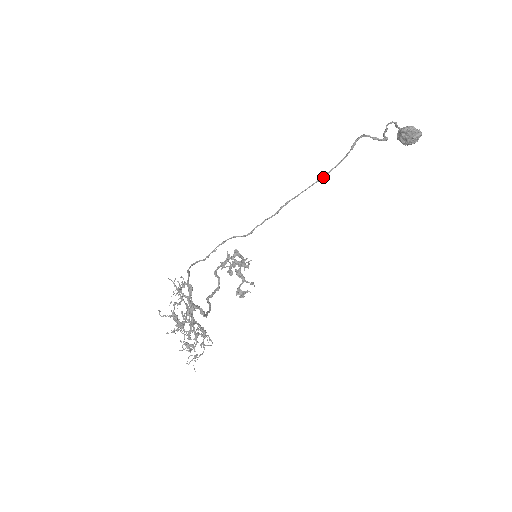
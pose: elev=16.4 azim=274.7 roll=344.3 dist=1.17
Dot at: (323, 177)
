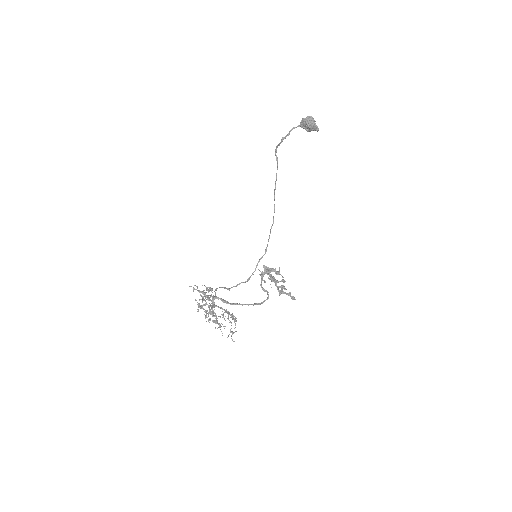
Dot at: (275, 187)
